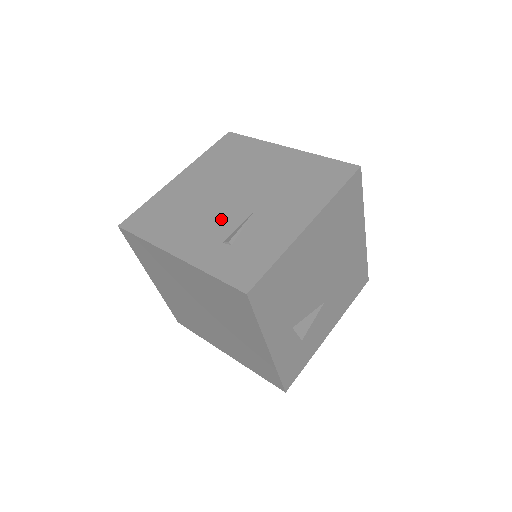
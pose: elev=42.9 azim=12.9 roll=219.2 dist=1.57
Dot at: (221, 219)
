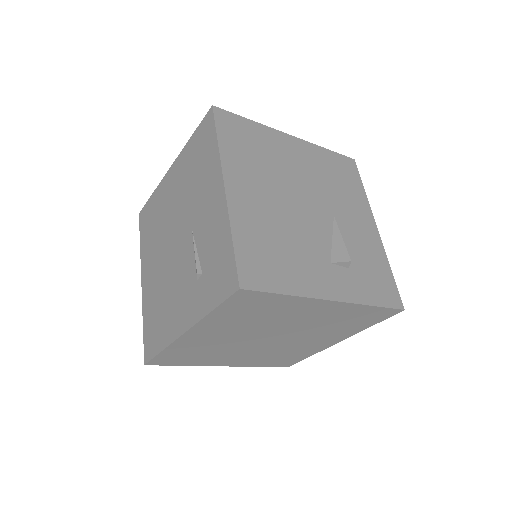
Dot at: (182, 268)
